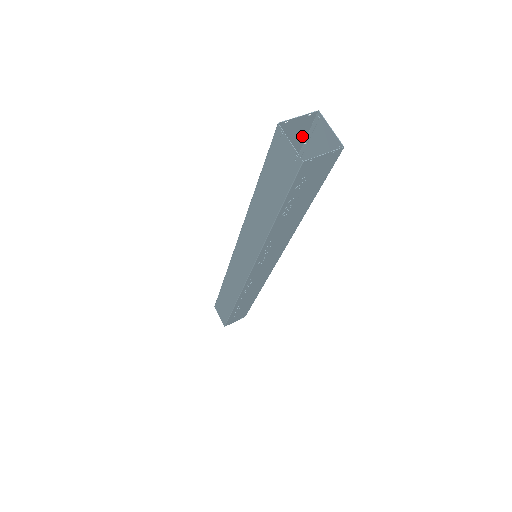
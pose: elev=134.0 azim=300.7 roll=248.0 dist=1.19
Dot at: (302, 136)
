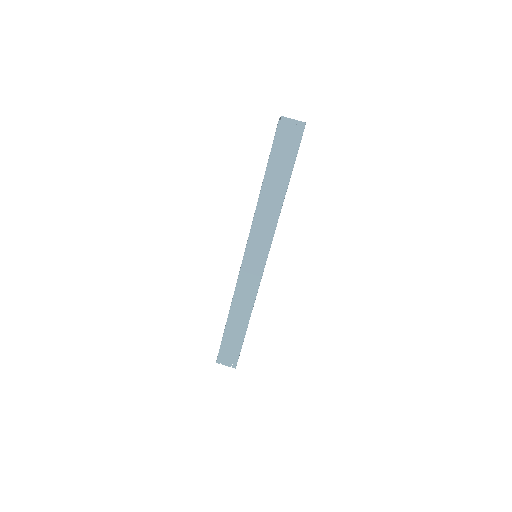
Dot at: occluded
